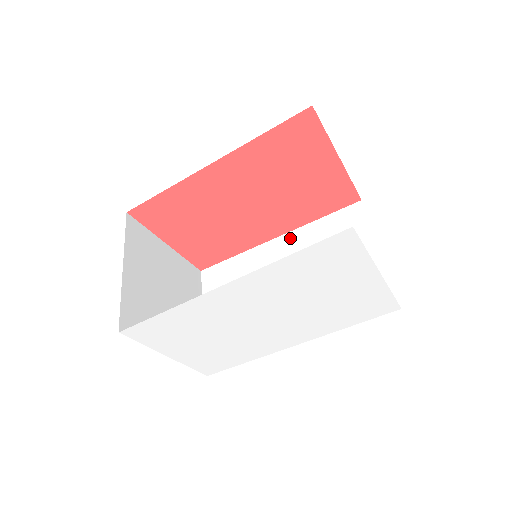
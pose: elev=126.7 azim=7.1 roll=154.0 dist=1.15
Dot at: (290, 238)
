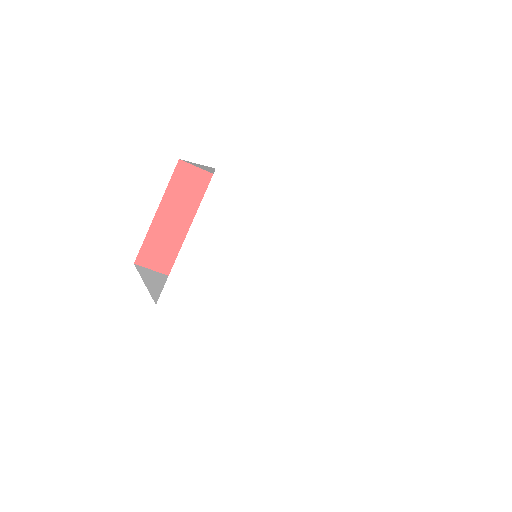
Dot at: occluded
